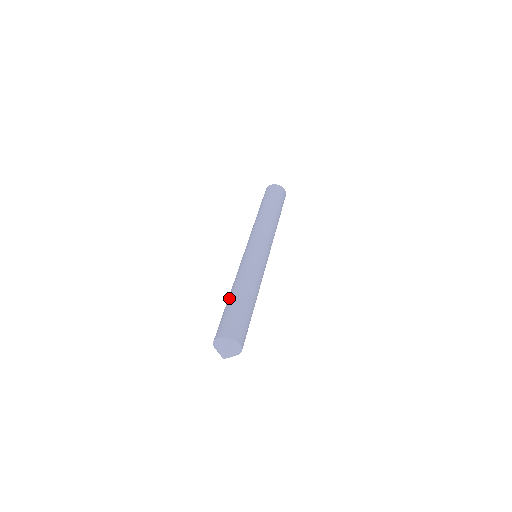
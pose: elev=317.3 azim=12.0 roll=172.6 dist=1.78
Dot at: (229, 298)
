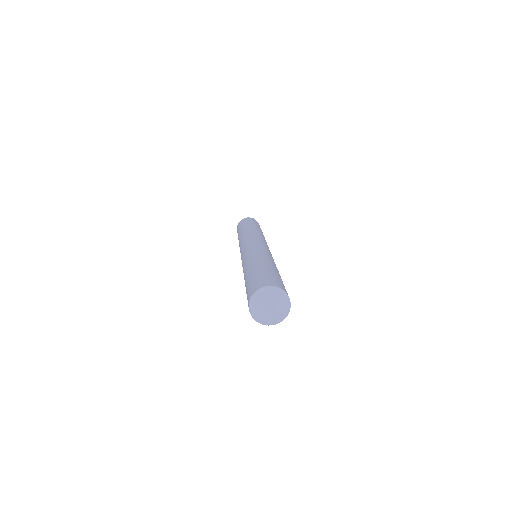
Dot at: (254, 266)
